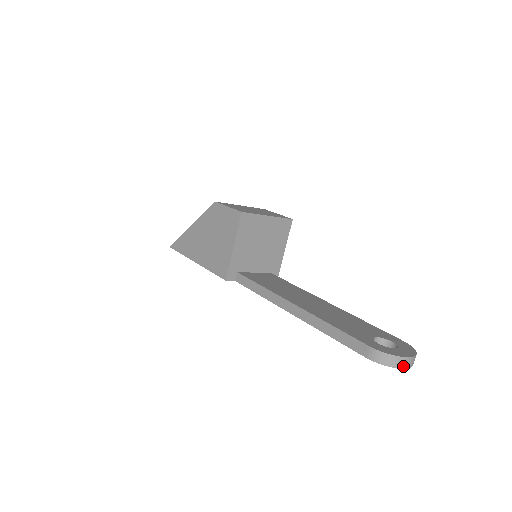
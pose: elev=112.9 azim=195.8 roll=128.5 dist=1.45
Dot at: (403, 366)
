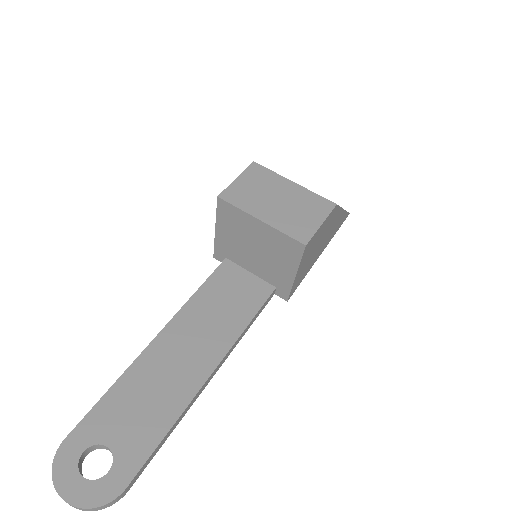
Dot at: (60, 493)
